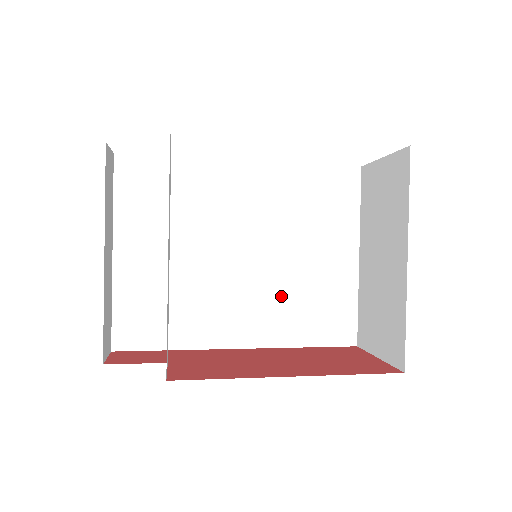
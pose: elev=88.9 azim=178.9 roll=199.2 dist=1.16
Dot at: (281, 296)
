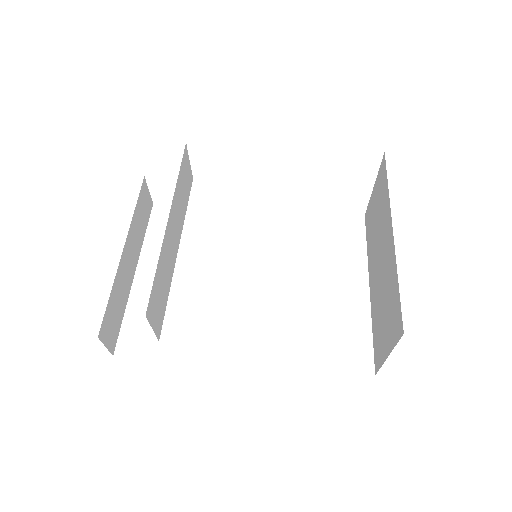
Dot at: (288, 317)
